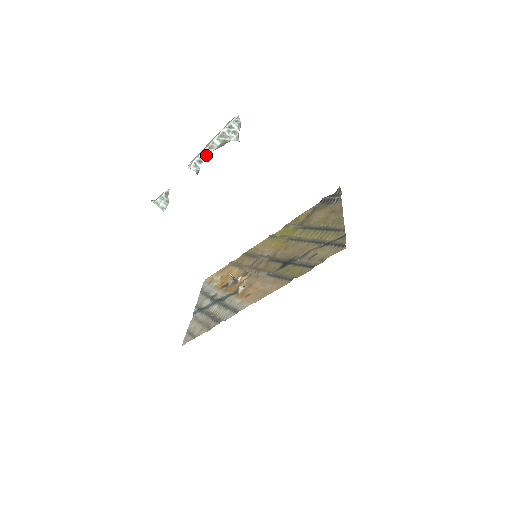
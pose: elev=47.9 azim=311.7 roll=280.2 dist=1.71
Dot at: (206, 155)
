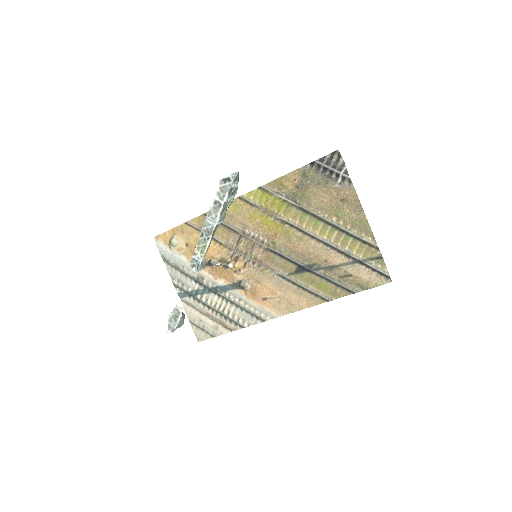
Dot at: occluded
